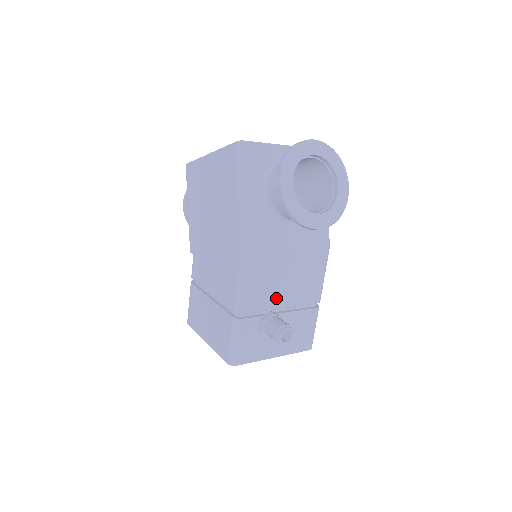
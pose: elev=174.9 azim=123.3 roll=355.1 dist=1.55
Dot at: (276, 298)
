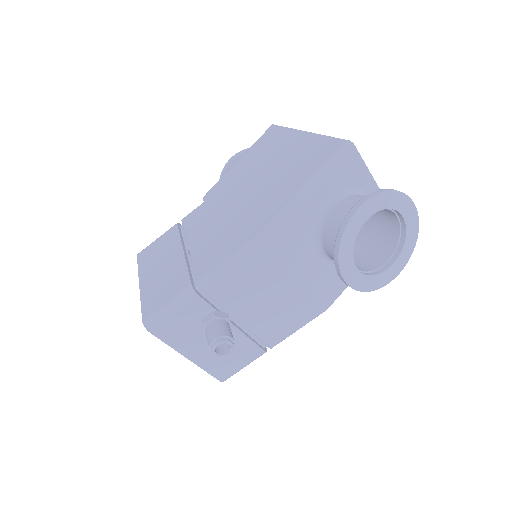
Dot at: (244, 307)
